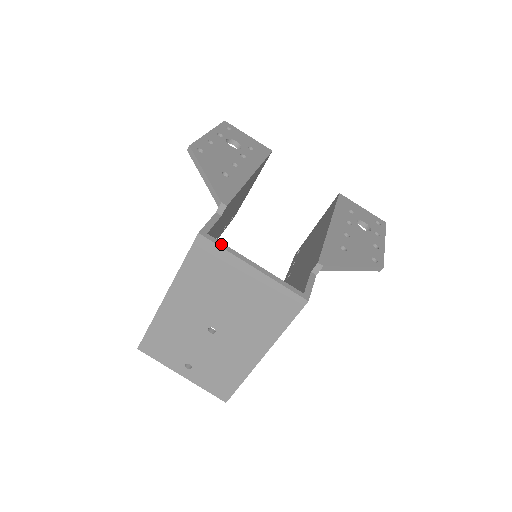
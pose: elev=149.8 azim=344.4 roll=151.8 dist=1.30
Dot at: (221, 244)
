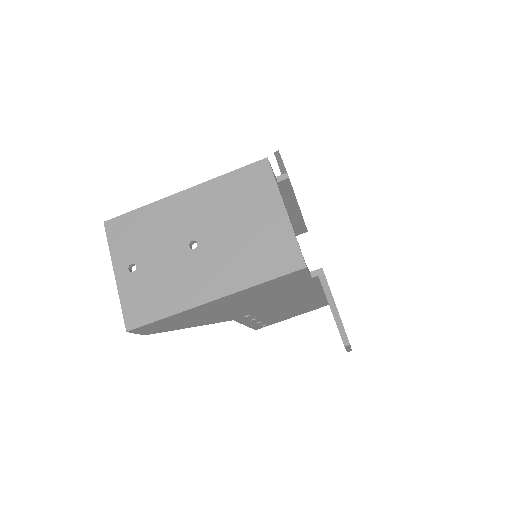
Dot at: occluded
